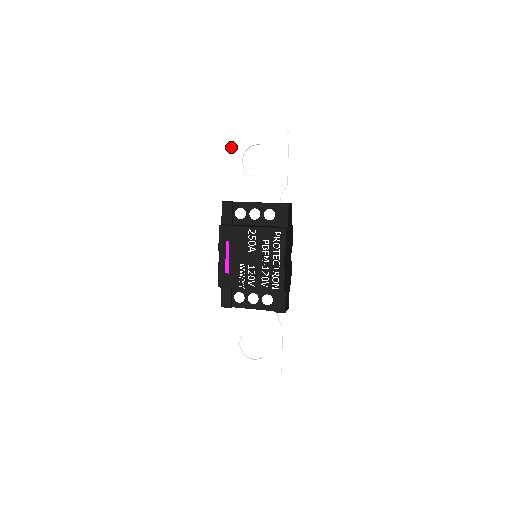
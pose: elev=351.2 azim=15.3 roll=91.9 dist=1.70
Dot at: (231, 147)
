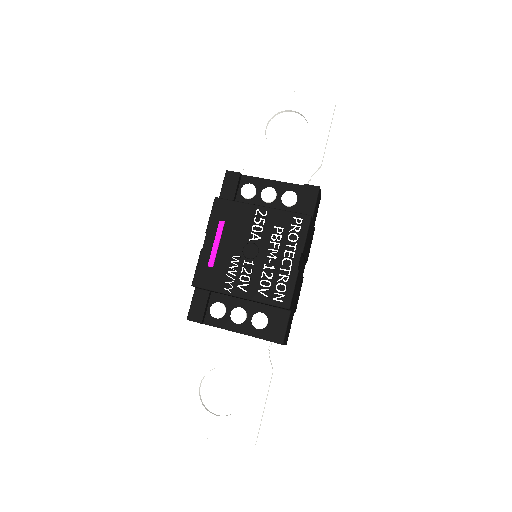
Dot at: (255, 108)
